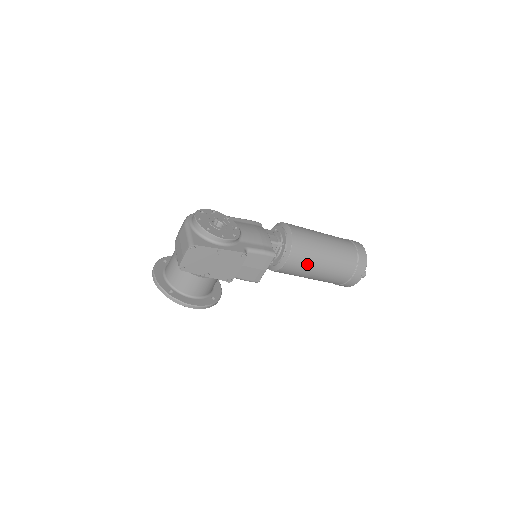
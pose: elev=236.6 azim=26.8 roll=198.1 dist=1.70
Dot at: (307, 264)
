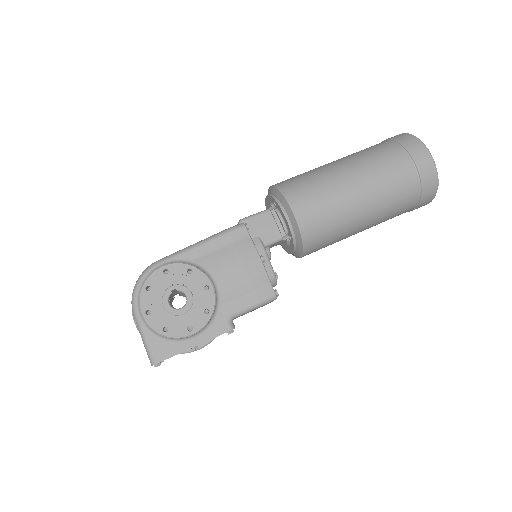
Dot at: (335, 242)
